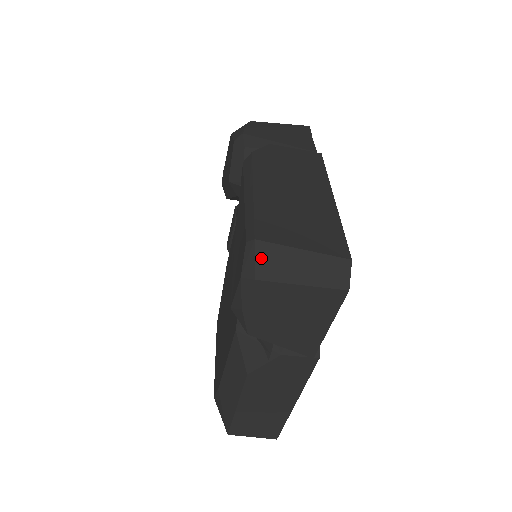
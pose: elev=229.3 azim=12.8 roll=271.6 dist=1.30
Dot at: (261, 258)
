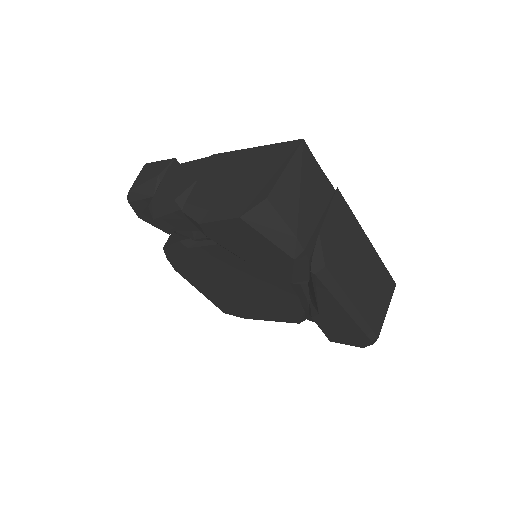
Dot at: occluded
